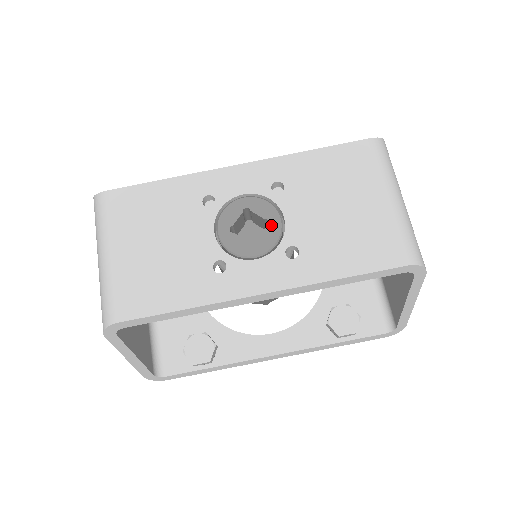
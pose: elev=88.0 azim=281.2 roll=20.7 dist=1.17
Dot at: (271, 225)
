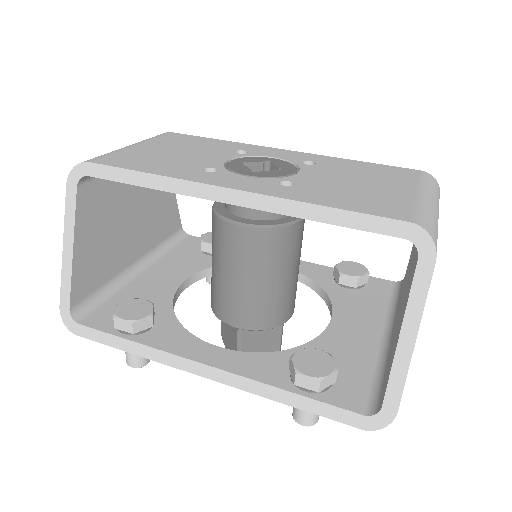
Dot at: (282, 171)
